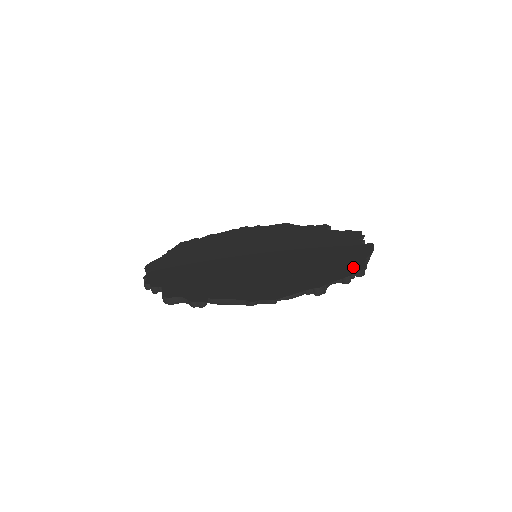
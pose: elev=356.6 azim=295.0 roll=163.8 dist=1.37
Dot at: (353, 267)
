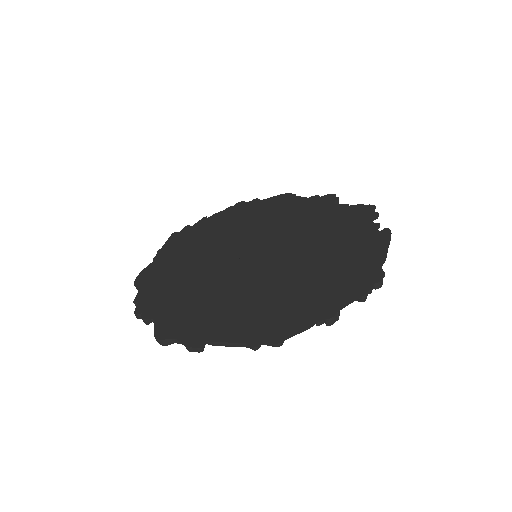
Dot at: (368, 277)
